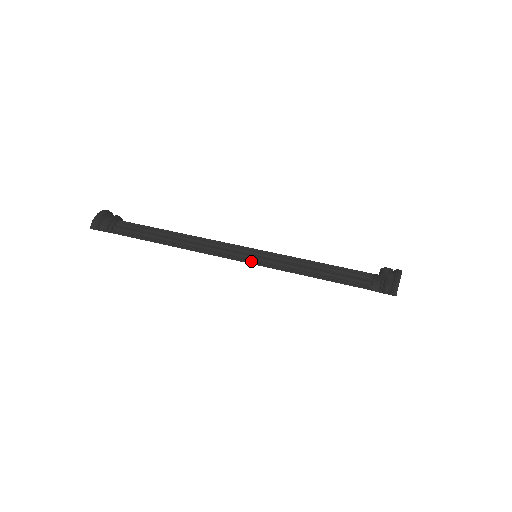
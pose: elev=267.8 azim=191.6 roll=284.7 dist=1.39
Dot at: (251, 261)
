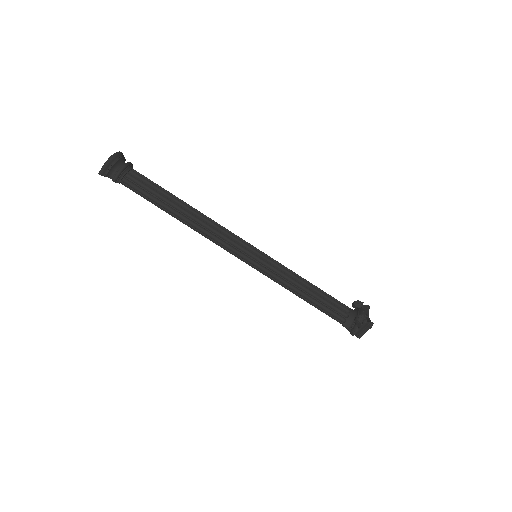
Dot at: (251, 265)
